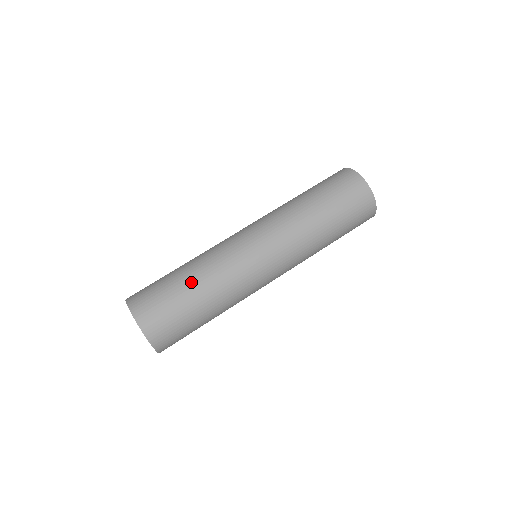
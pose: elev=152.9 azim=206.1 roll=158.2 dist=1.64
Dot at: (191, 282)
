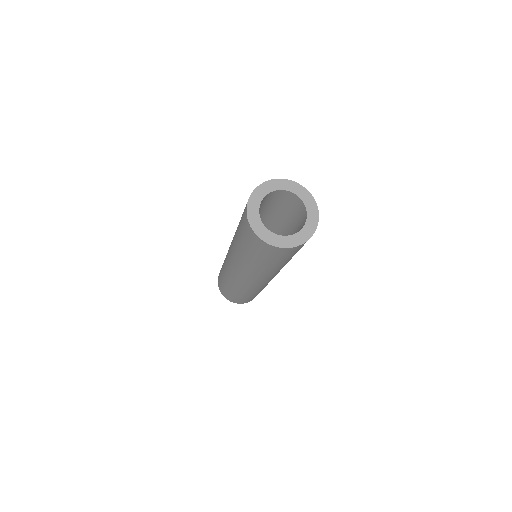
Dot at: (222, 275)
